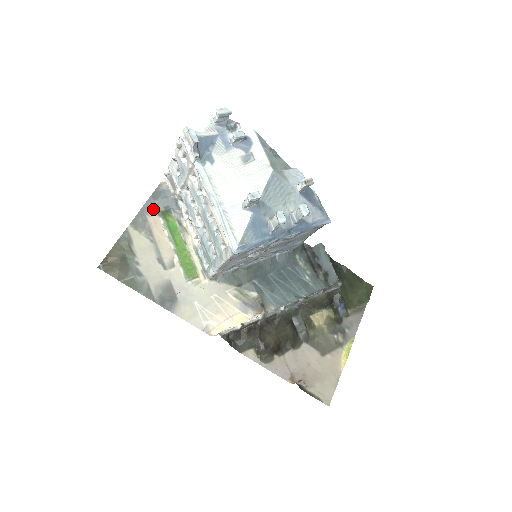
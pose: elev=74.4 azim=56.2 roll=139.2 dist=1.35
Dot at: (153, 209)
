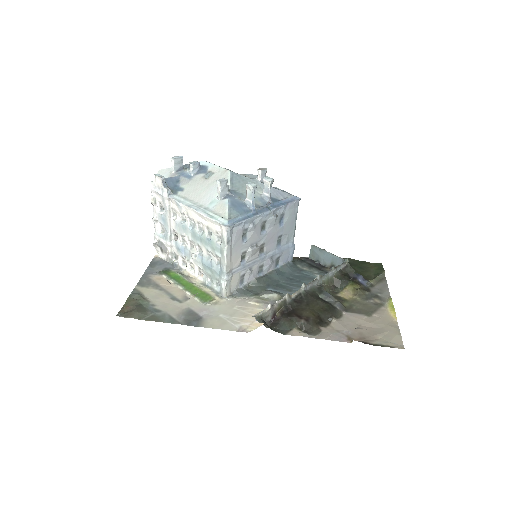
Dot at: (153, 273)
